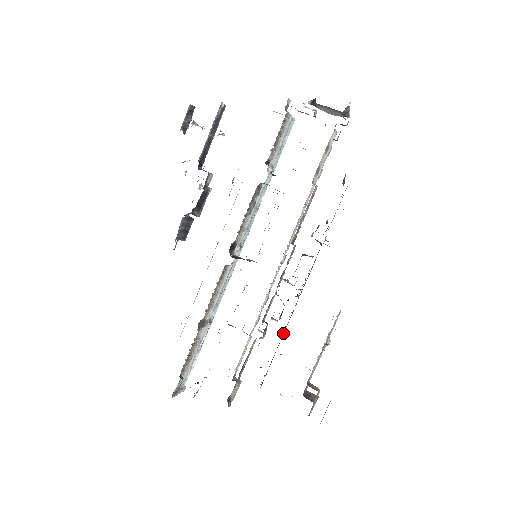
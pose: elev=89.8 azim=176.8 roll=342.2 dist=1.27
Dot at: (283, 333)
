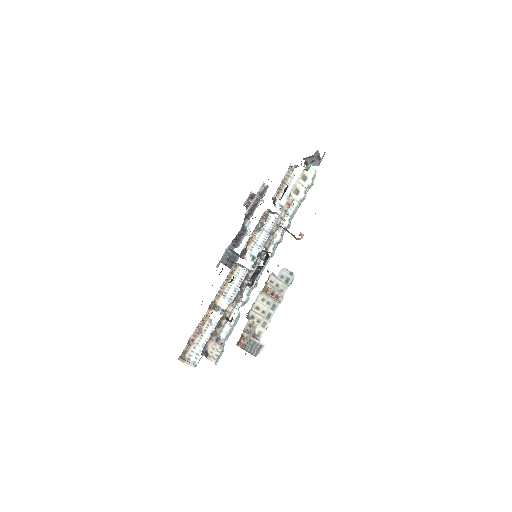
Dot at: occluded
